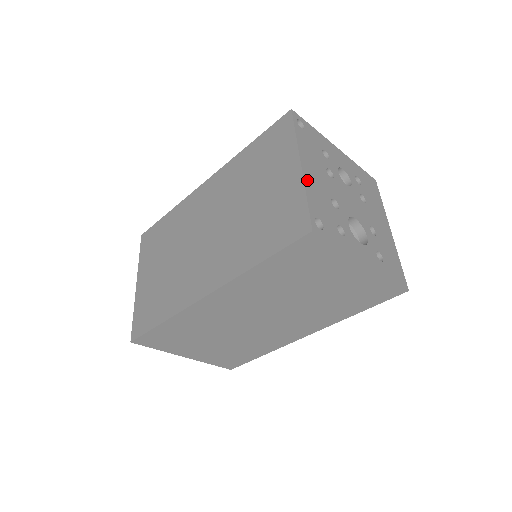
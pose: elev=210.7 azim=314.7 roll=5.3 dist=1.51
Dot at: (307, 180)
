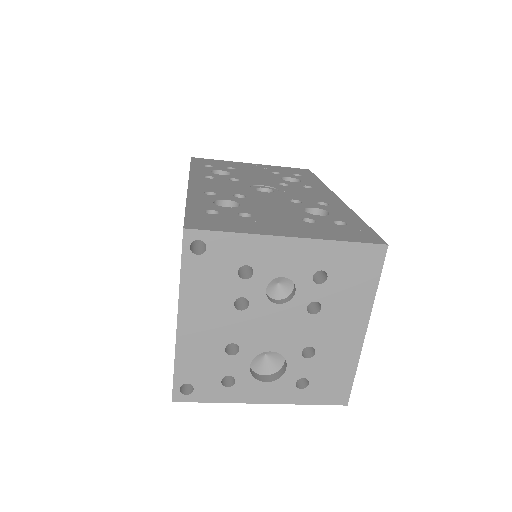
Dot at: (183, 342)
